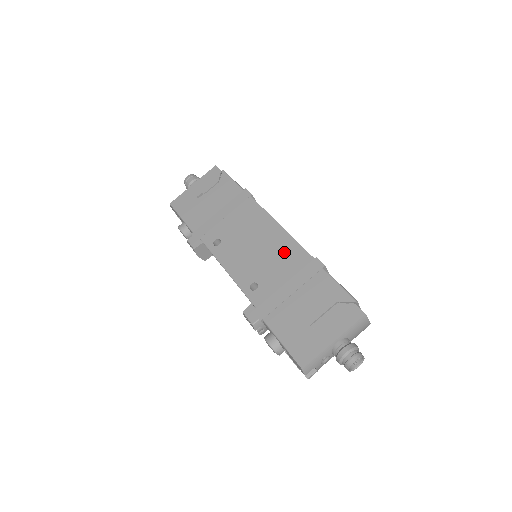
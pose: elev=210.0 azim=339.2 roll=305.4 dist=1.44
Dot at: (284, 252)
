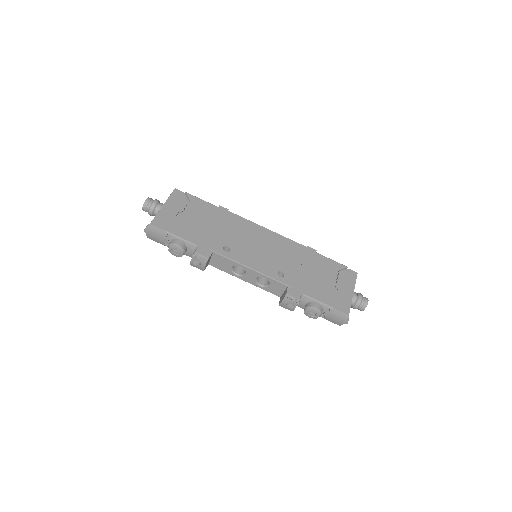
Dot at: (285, 247)
